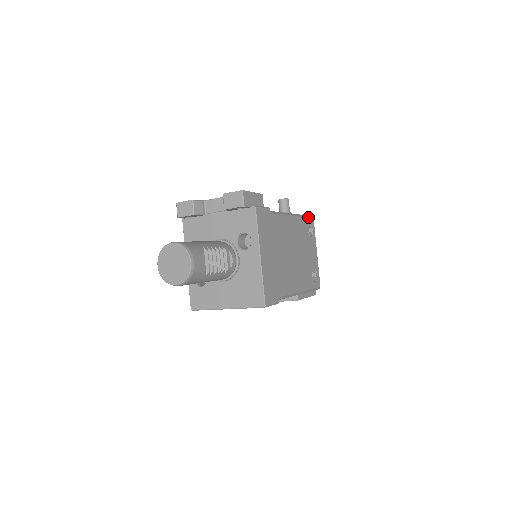
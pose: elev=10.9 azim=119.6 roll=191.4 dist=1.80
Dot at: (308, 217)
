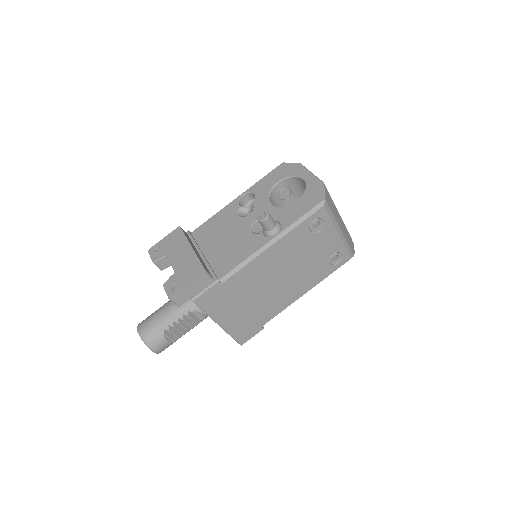
Dot at: (309, 216)
